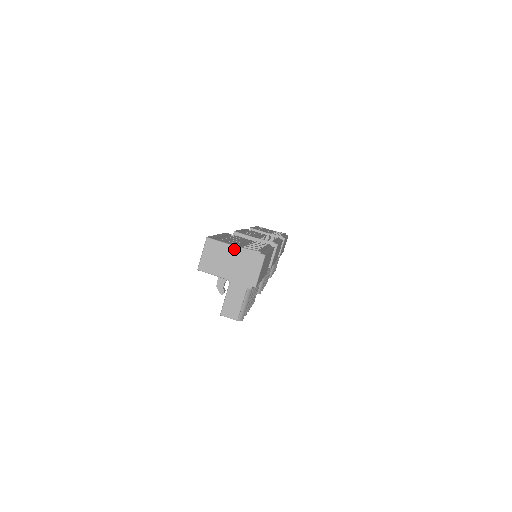
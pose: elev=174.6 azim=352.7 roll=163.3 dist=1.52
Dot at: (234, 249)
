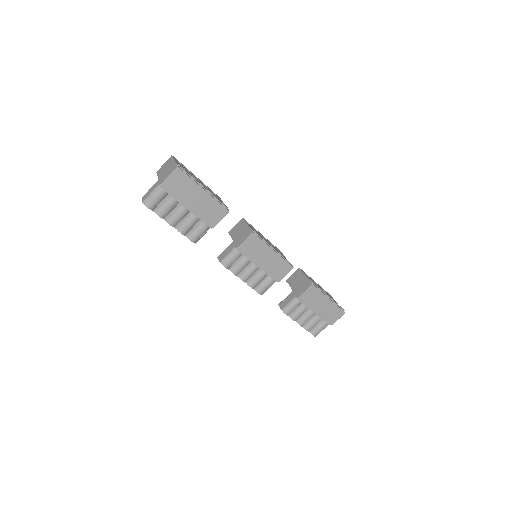
Dot at: (173, 162)
